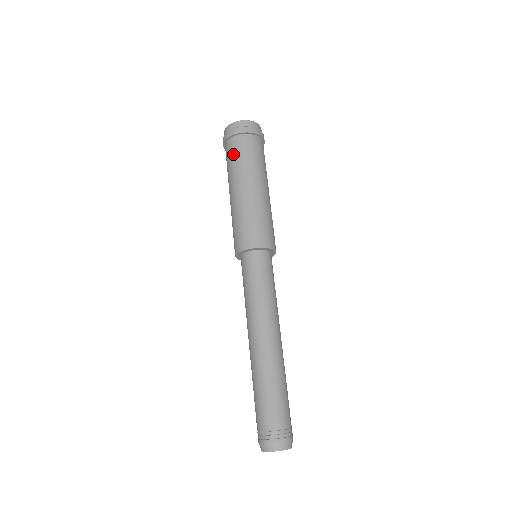
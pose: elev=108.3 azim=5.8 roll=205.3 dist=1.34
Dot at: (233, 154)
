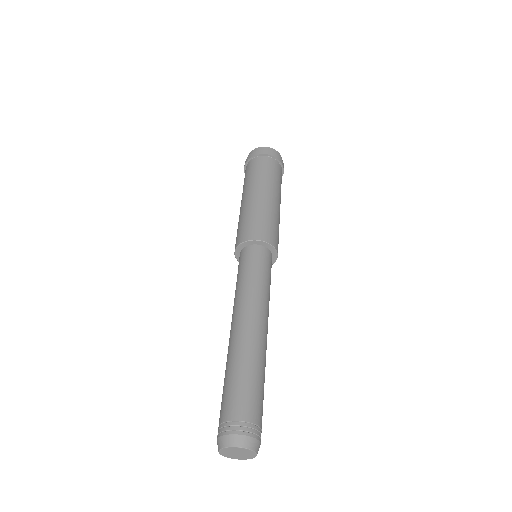
Dot at: (251, 170)
